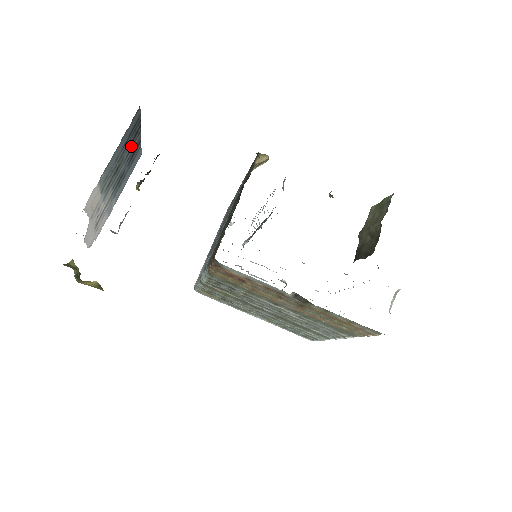
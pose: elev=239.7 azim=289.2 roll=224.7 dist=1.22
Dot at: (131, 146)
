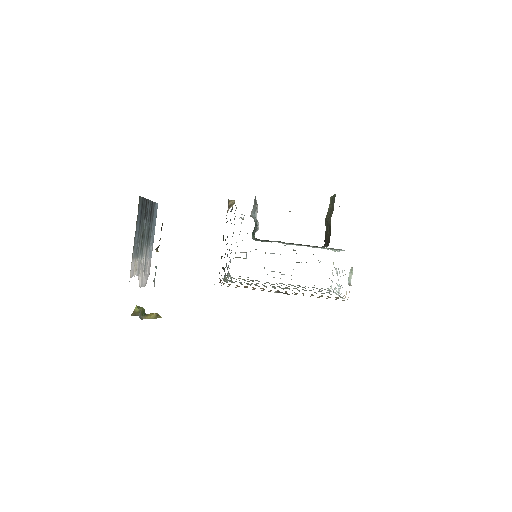
Dot at: (146, 215)
